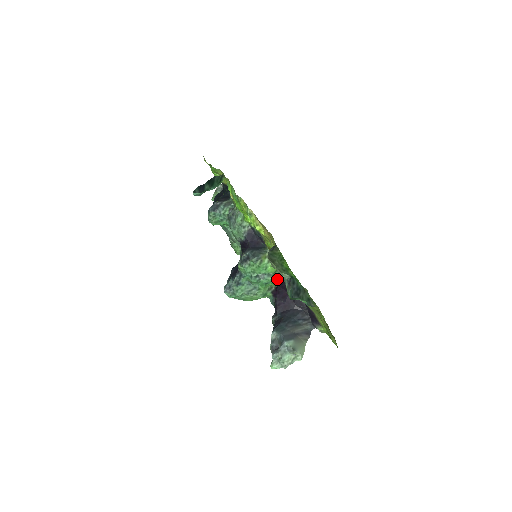
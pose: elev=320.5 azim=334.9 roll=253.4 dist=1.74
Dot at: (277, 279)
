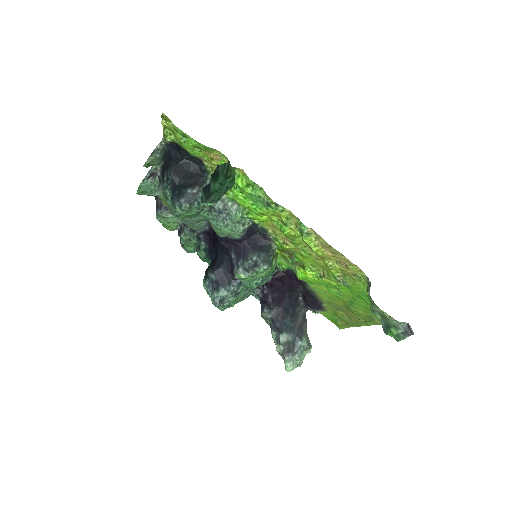
Dot at: occluded
